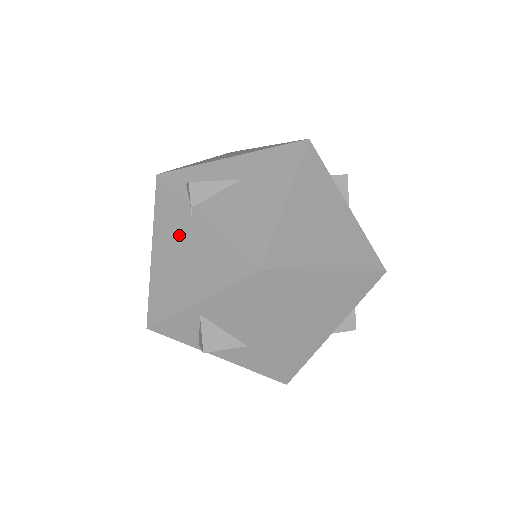
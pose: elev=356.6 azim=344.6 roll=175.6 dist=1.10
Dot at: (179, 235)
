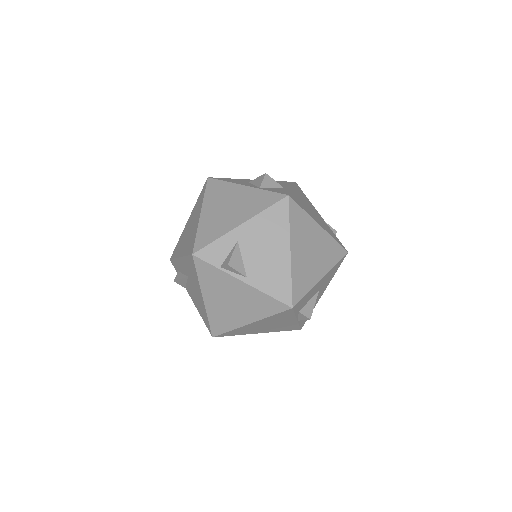
Dot at: occluded
